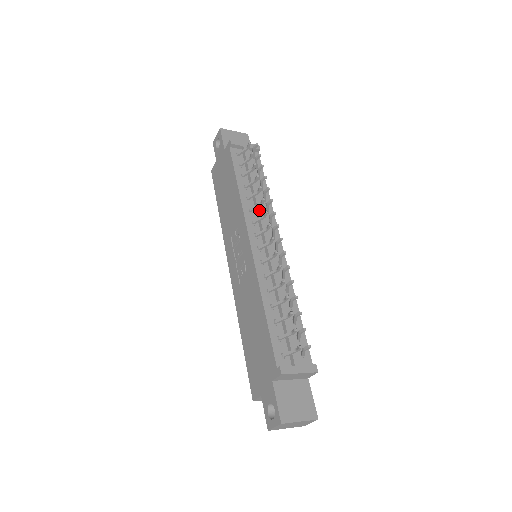
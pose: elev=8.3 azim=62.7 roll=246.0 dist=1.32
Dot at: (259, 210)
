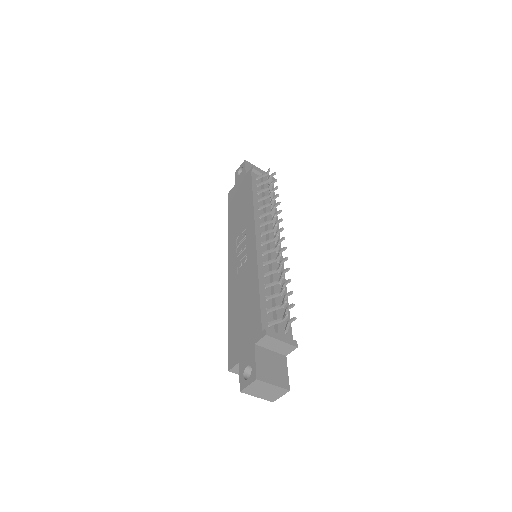
Dot at: (268, 218)
